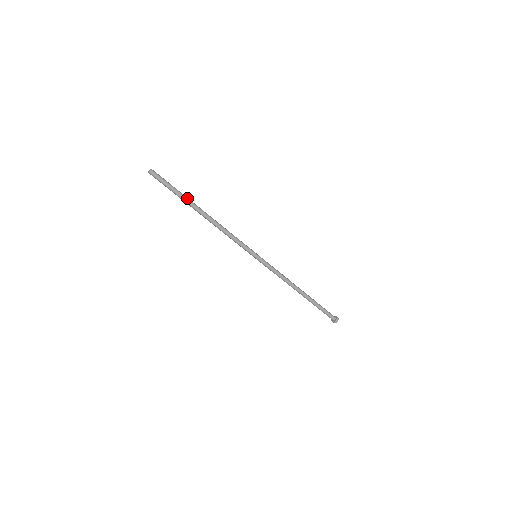
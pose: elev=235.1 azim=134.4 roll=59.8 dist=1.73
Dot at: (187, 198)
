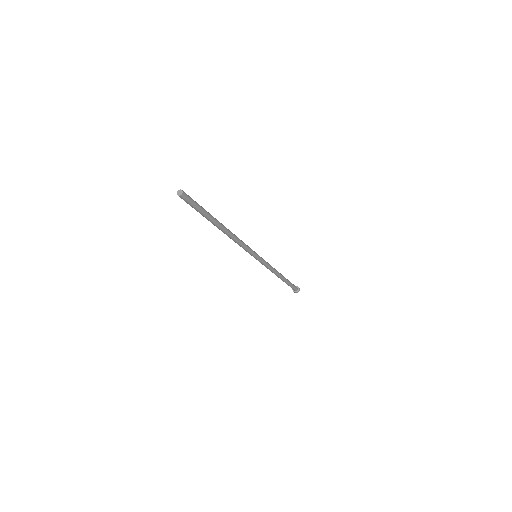
Dot at: (211, 215)
